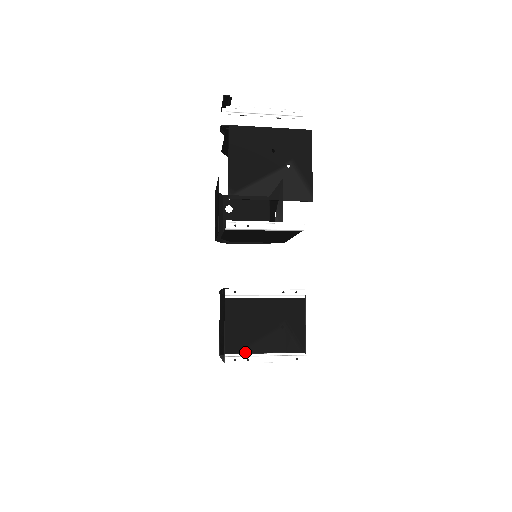
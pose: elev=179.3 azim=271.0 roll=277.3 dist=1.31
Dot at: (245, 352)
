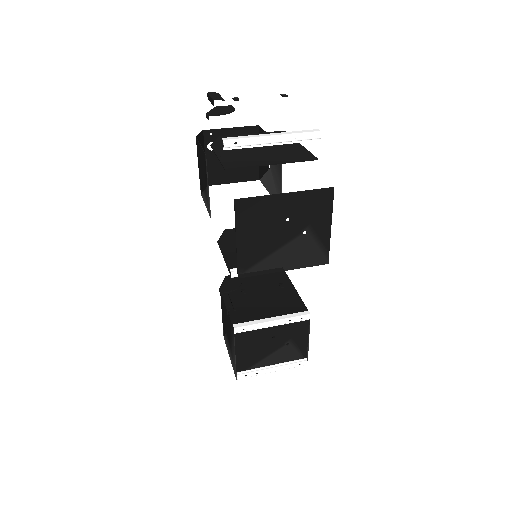
Dot at: (254, 368)
